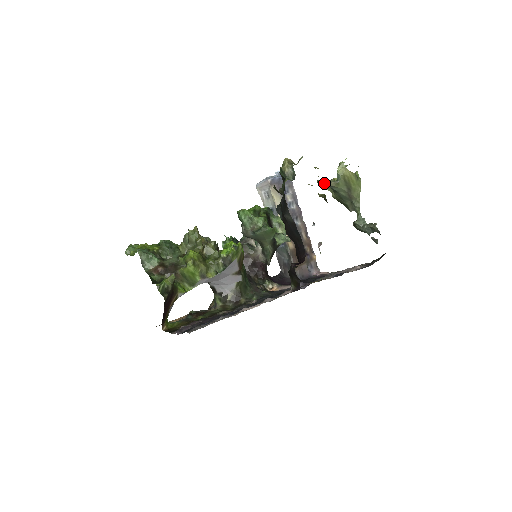
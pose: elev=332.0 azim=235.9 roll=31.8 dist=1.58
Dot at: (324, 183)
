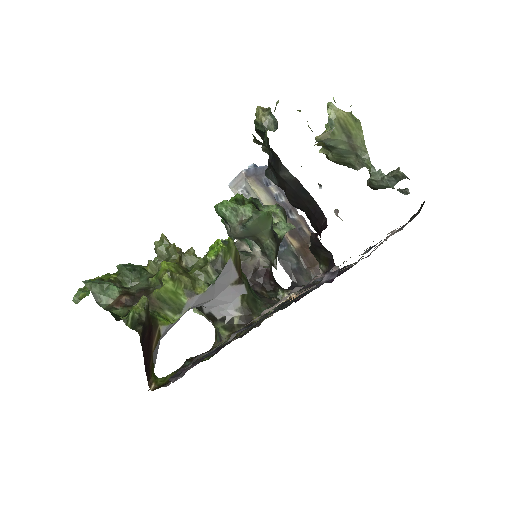
Dot at: (315, 138)
